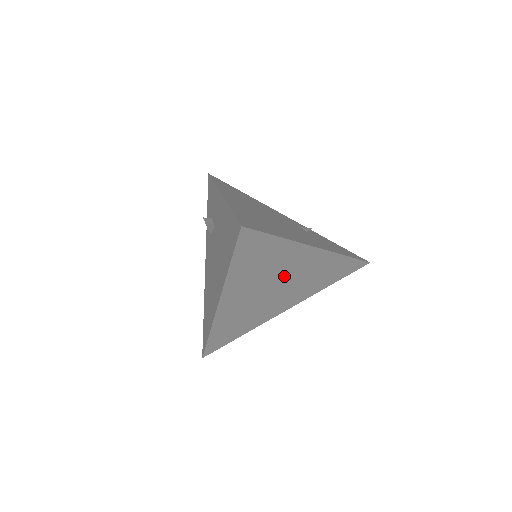
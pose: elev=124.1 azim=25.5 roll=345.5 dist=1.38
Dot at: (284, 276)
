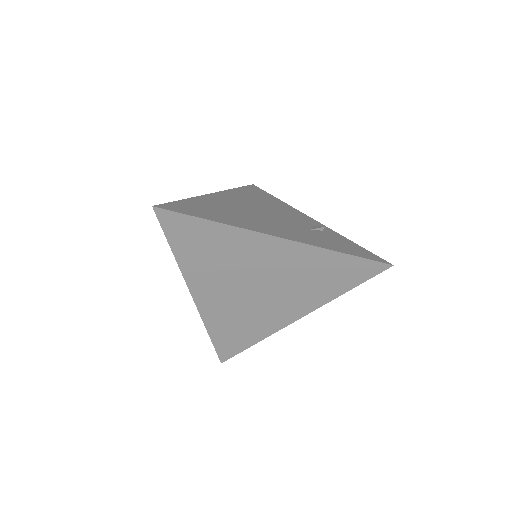
Dot at: (258, 272)
